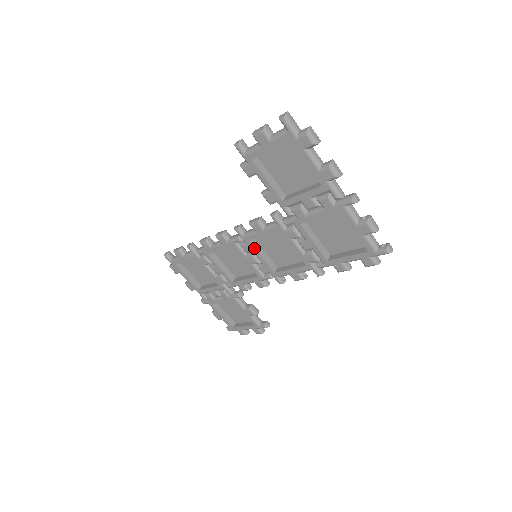
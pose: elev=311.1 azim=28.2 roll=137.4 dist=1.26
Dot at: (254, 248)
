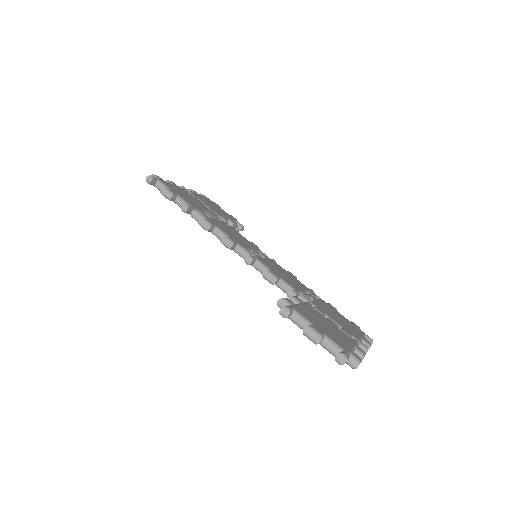
Dot at: occluded
